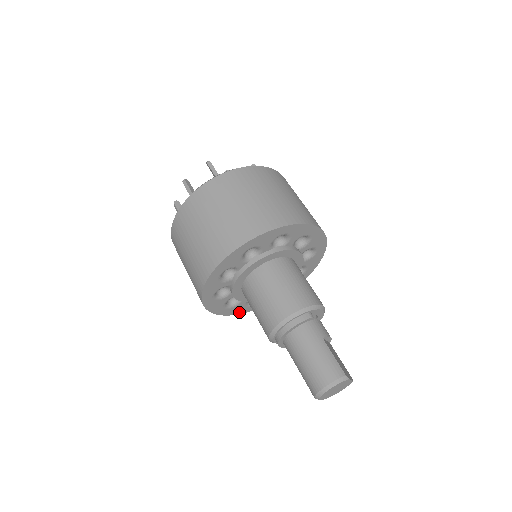
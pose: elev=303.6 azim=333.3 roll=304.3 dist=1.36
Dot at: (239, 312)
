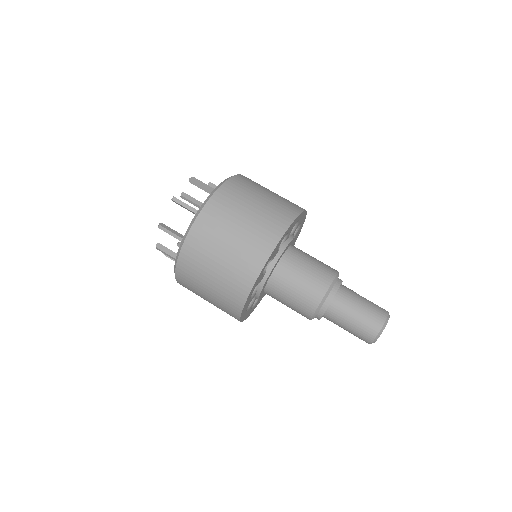
Dot at: (245, 318)
